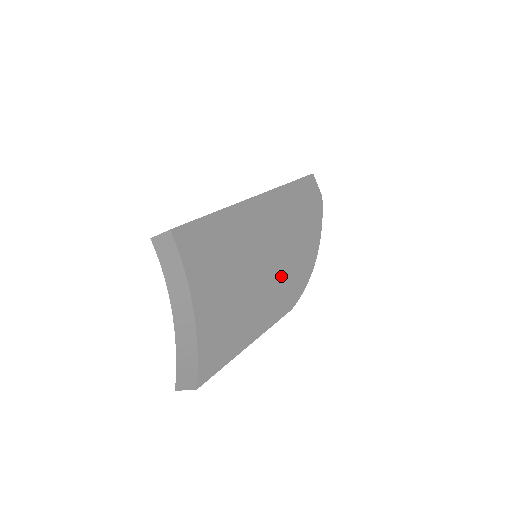
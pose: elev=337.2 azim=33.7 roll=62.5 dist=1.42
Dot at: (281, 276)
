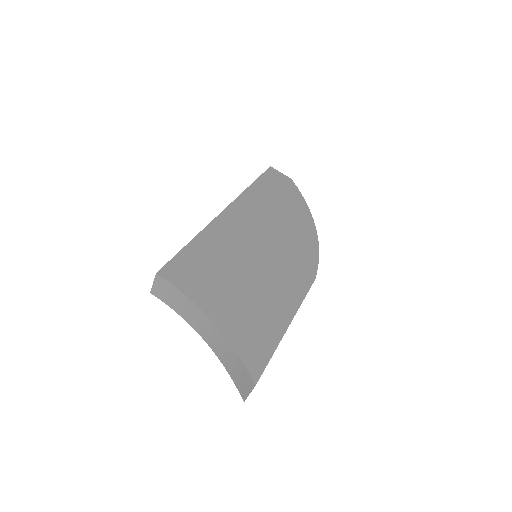
Dot at: (287, 258)
